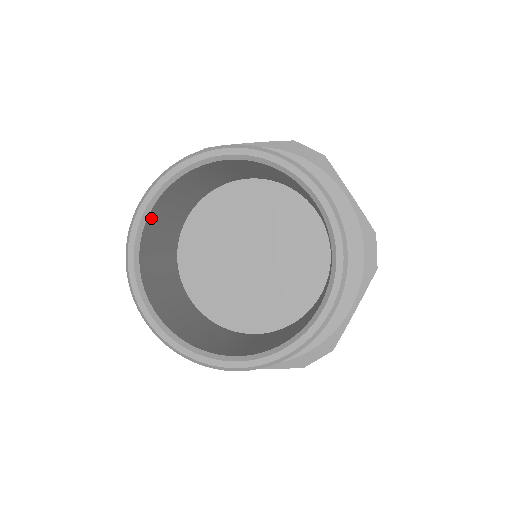
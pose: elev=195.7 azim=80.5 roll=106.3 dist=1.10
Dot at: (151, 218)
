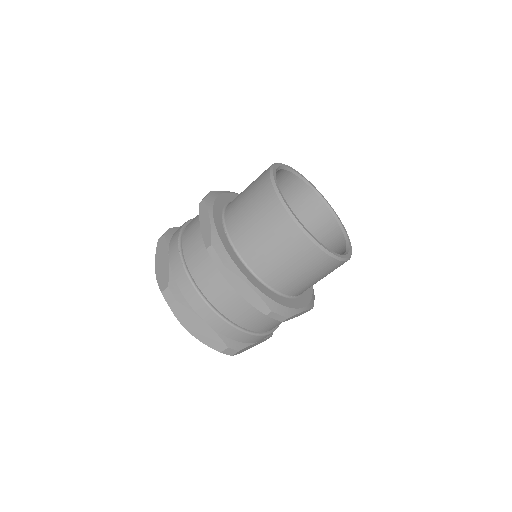
Dot at: (280, 173)
